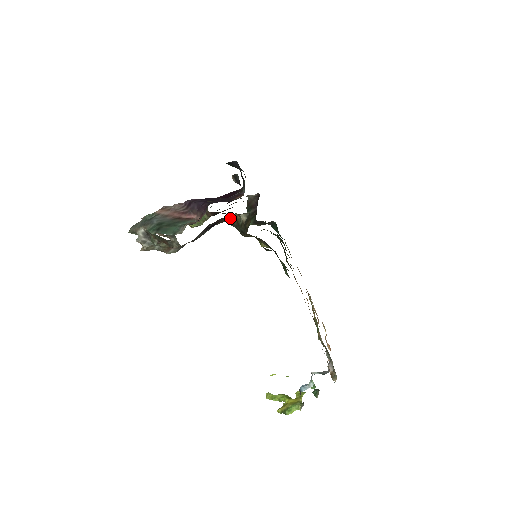
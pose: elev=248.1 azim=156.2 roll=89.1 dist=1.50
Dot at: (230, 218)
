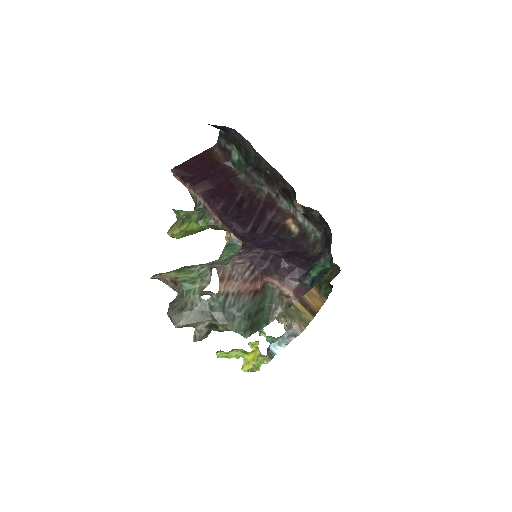
Dot at: occluded
